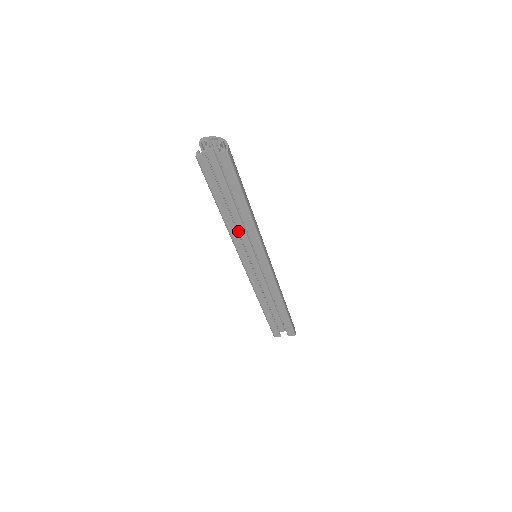
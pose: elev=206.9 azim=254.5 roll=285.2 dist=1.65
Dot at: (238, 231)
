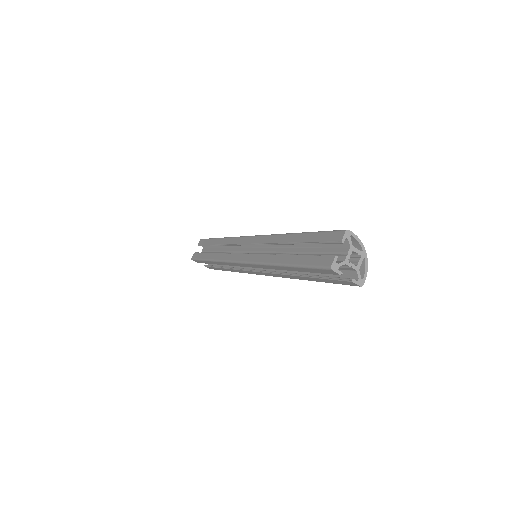
Dot at: occluded
